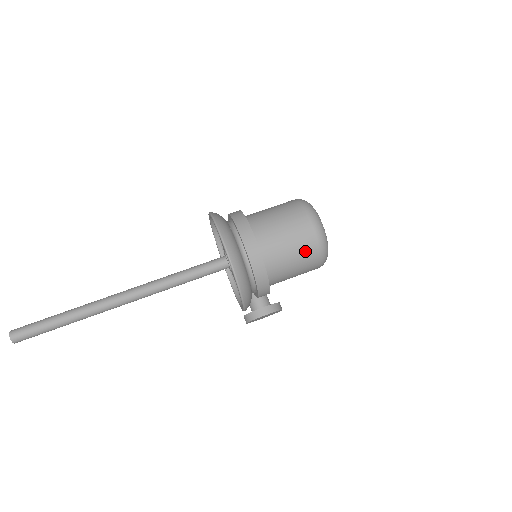
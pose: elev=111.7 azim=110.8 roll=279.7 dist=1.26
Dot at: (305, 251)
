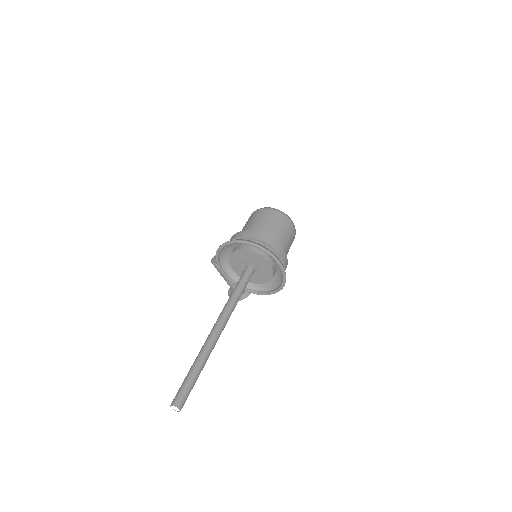
Dot at: (292, 242)
